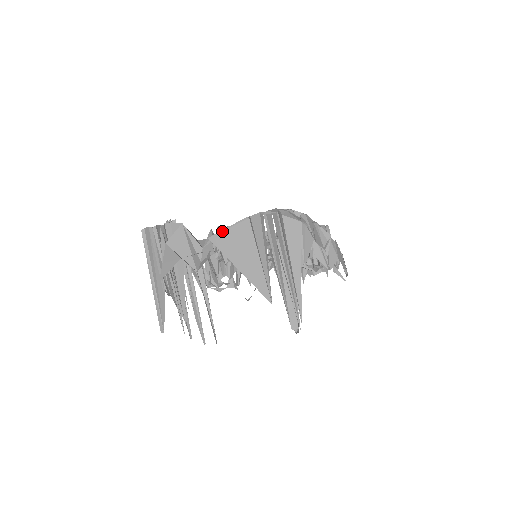
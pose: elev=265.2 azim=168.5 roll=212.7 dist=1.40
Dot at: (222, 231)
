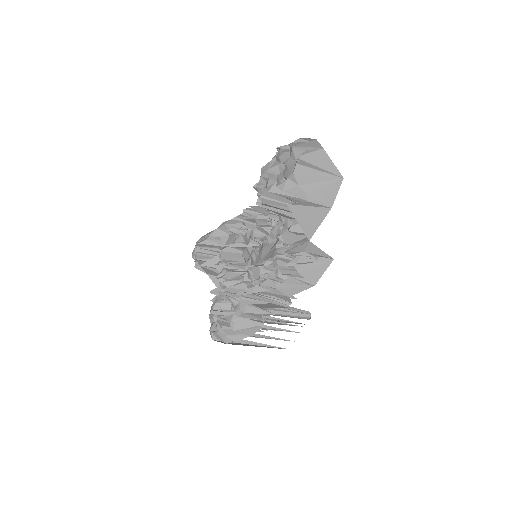
Dot at: occluded
